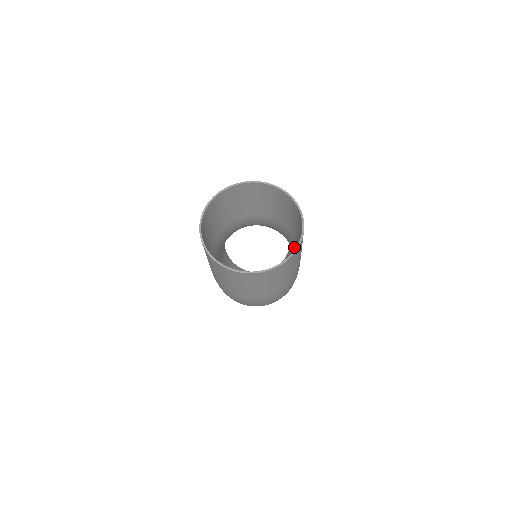
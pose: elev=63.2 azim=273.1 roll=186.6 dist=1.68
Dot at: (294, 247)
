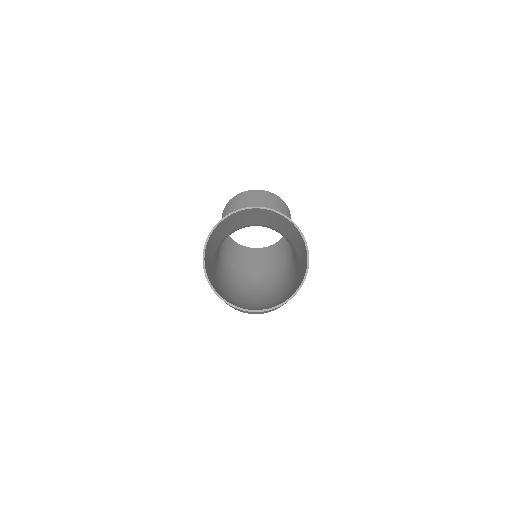
Dot at: (295, 254)
